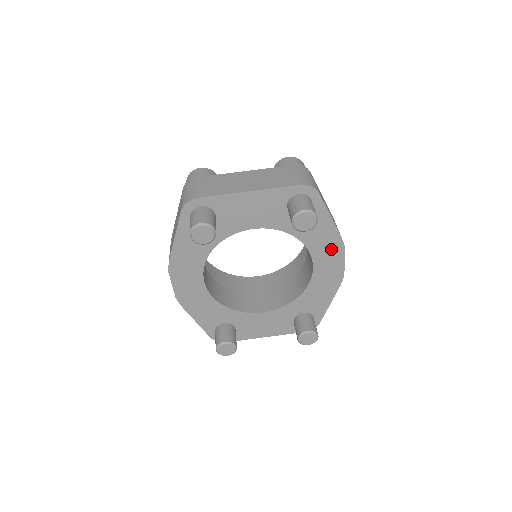
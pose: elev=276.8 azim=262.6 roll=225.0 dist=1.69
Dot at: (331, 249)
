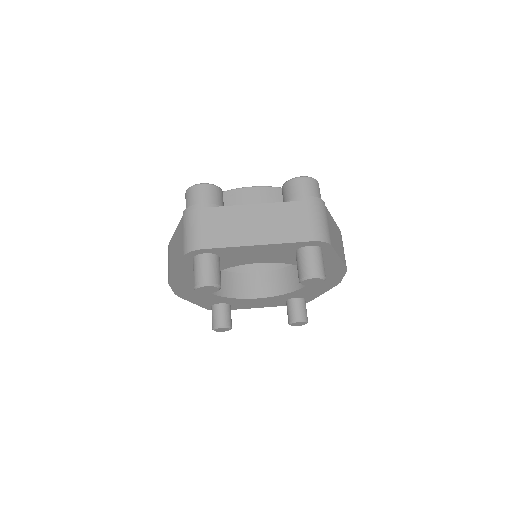
Dot at: (333, 270)
